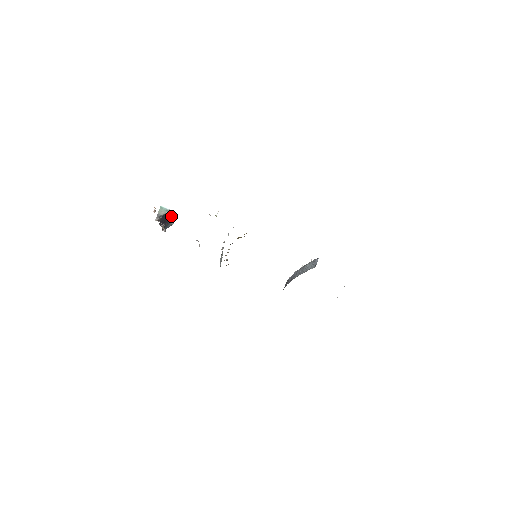
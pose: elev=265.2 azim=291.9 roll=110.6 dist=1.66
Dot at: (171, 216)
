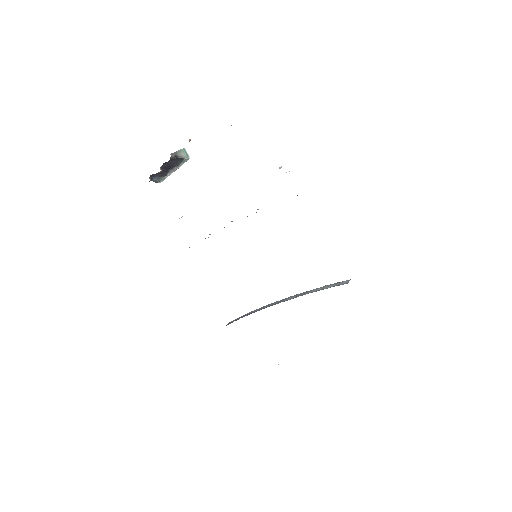
Dot at: (176, 169)
